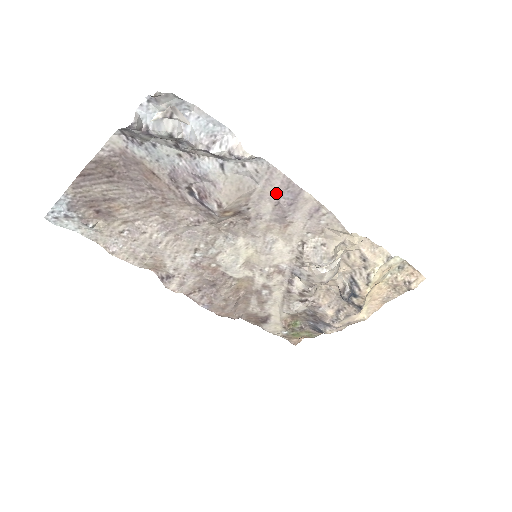
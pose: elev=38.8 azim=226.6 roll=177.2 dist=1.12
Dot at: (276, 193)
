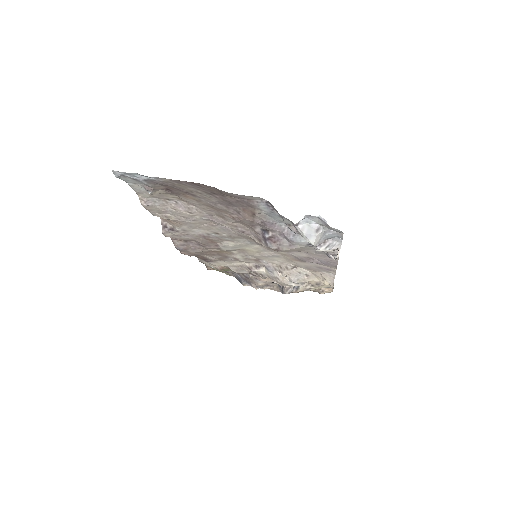
Dot at: (318, 258)
